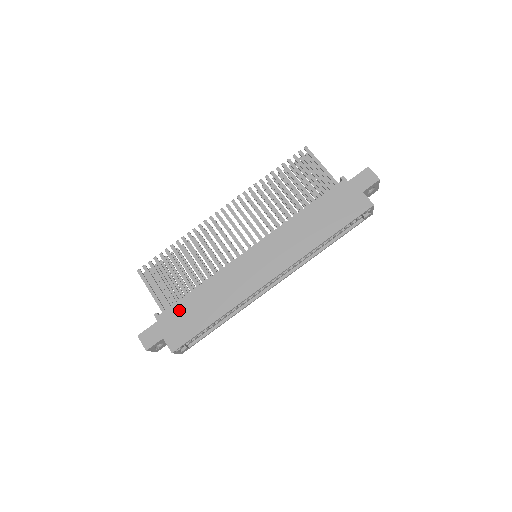
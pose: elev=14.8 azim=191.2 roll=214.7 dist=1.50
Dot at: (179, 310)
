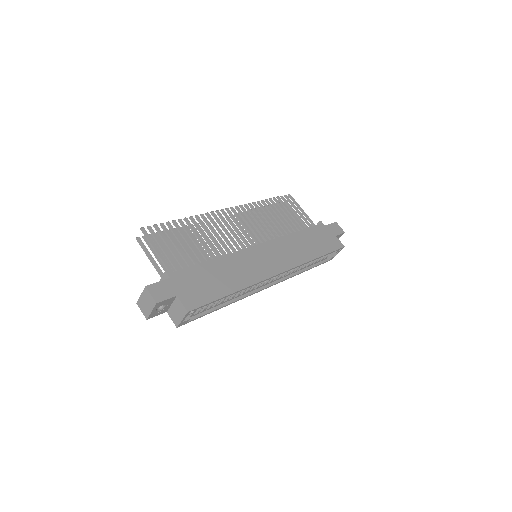
Dot at: (194, 274)
